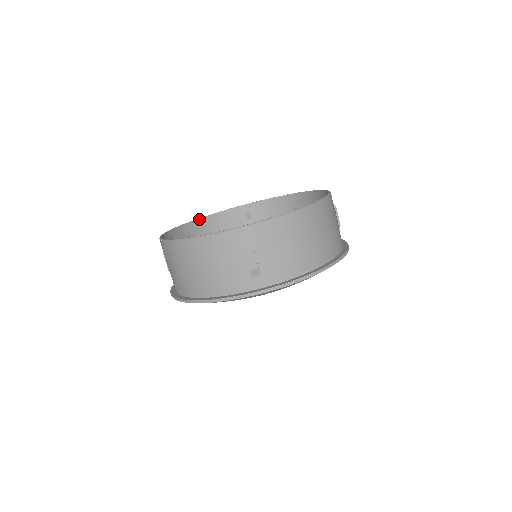
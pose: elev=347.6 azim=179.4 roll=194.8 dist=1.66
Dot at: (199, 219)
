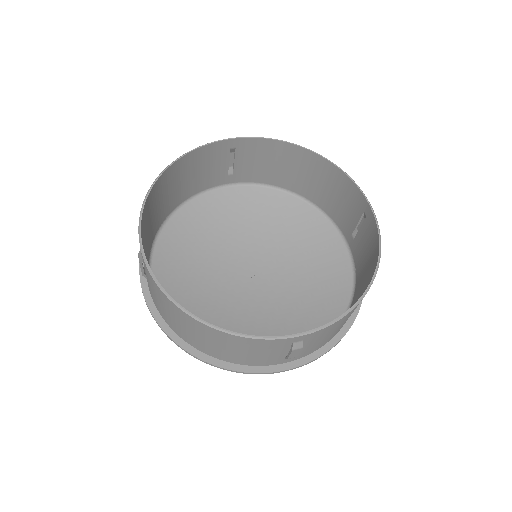
Dot at: (170, 166)
